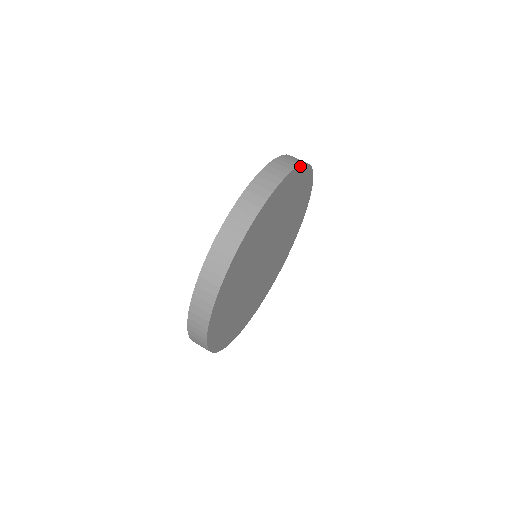
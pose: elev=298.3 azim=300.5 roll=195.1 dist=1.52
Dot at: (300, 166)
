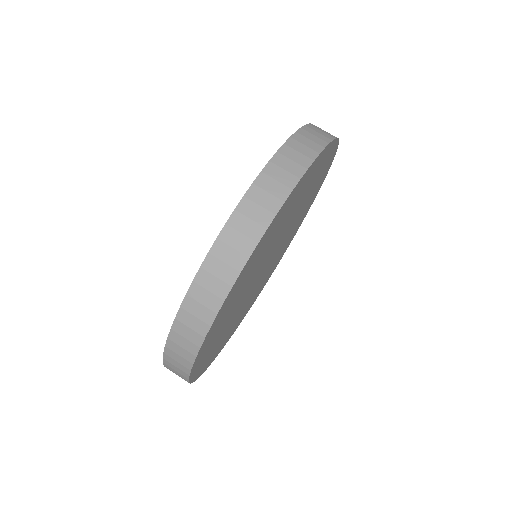
Dot at: (335, 152)
